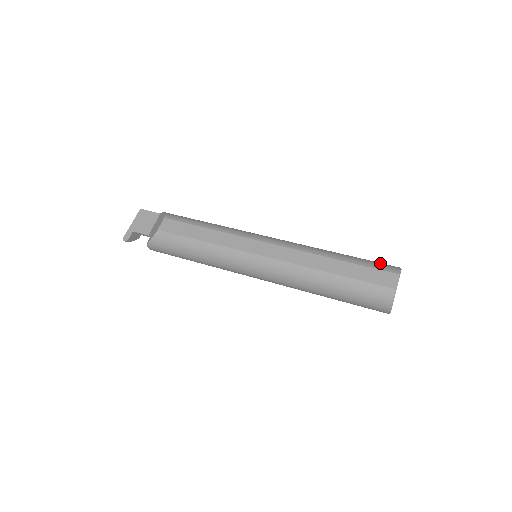
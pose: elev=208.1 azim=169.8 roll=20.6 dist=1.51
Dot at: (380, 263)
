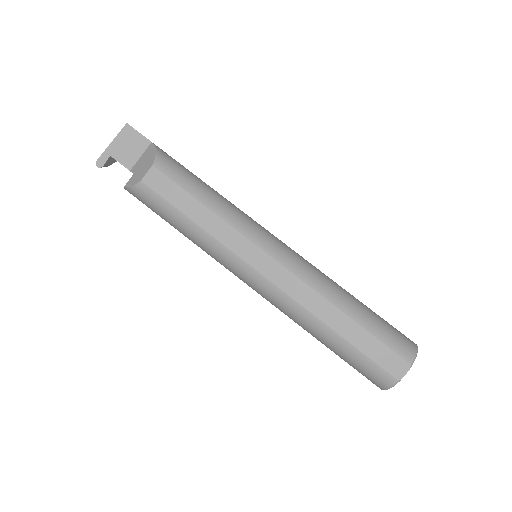
Dot at: (397, 336)
